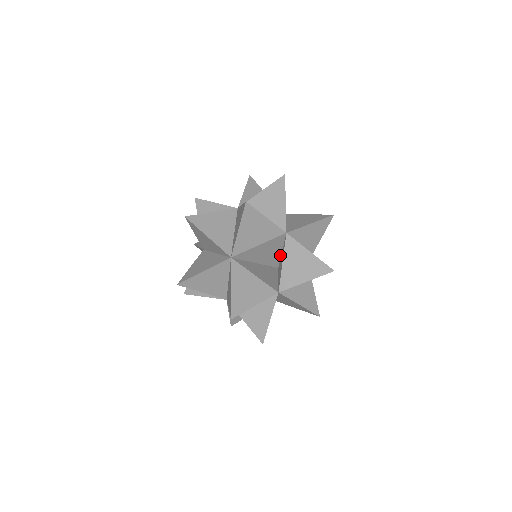
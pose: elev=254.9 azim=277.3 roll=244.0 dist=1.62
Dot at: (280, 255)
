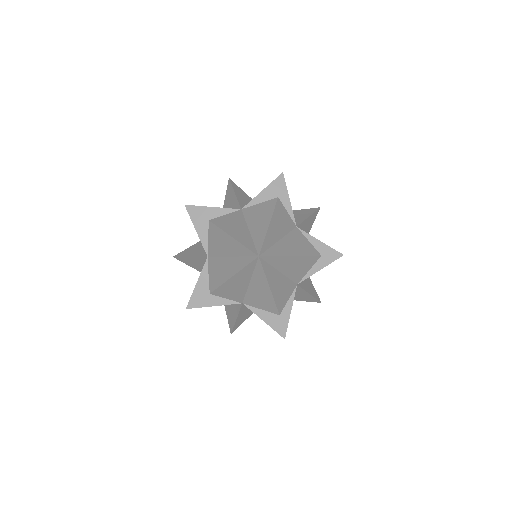
Dot at: (220, 217)
